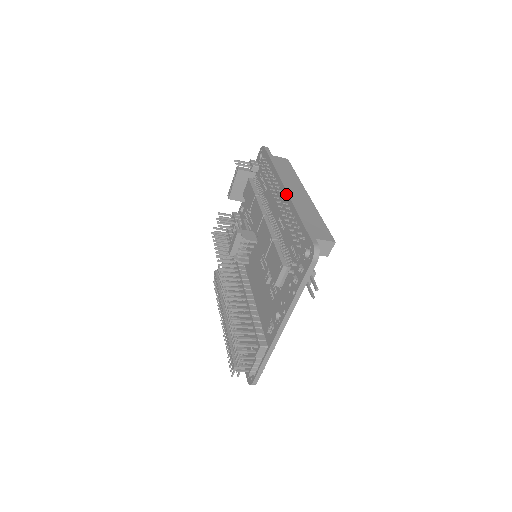
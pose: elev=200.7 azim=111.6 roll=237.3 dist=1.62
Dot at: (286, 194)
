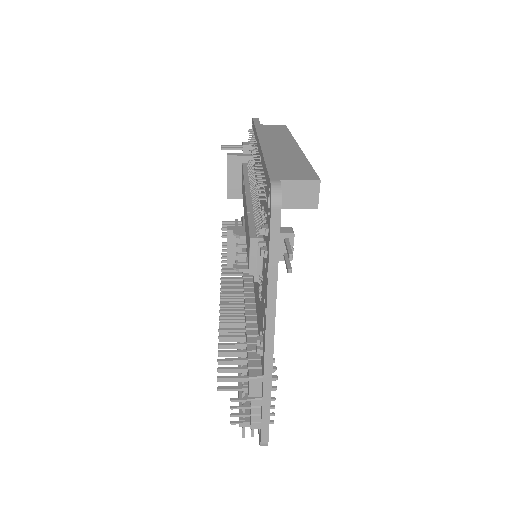
Dot at: (259, 147)
